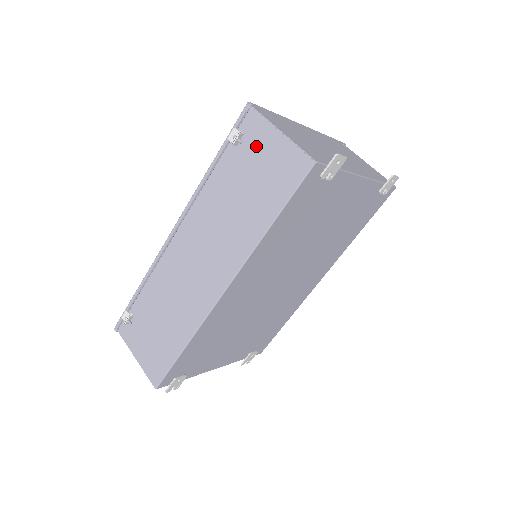
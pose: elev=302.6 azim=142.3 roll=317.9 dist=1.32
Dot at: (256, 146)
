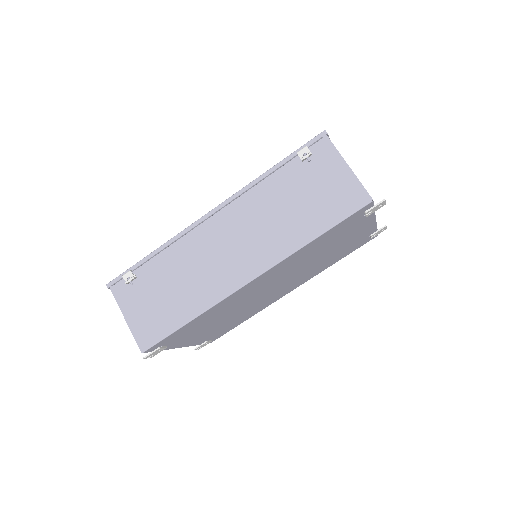
Dot at: (321, 169)
